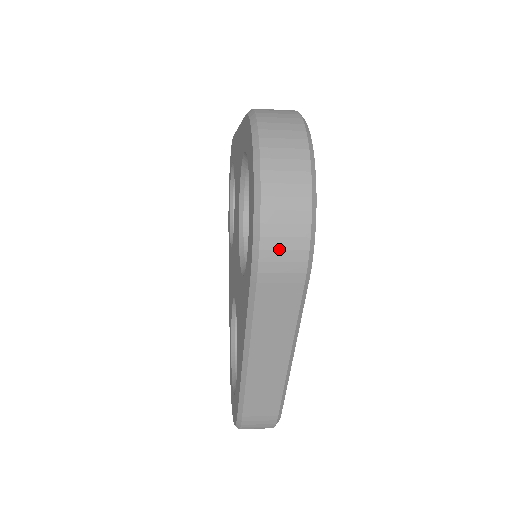
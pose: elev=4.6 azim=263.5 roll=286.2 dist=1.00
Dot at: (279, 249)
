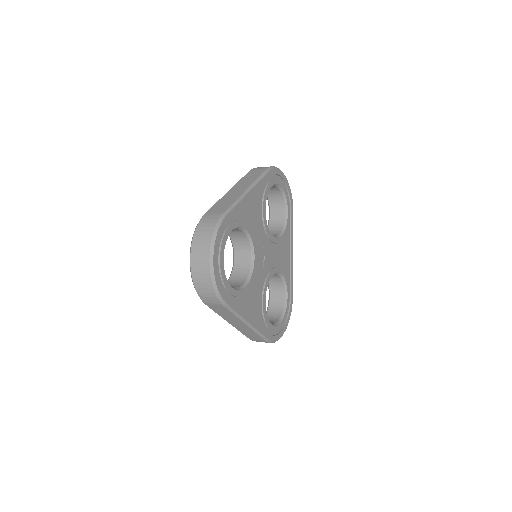
Dot at: (206, 296)
